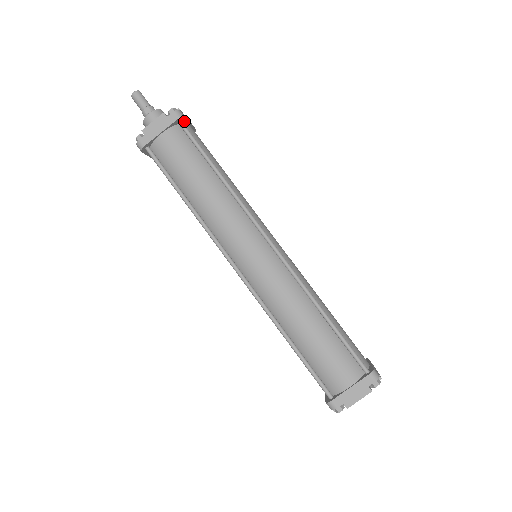
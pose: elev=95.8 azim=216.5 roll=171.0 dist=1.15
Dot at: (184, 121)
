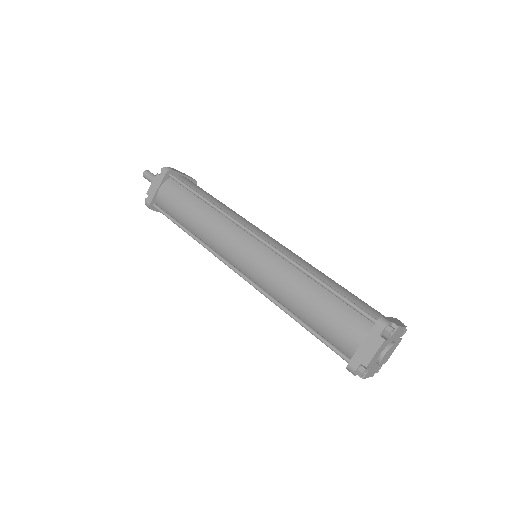
Dot at: occluded
